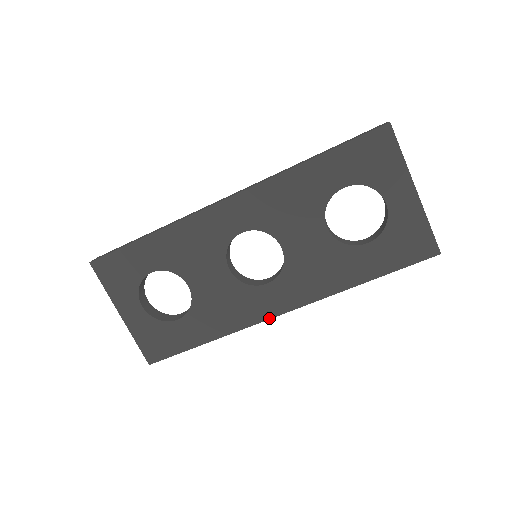
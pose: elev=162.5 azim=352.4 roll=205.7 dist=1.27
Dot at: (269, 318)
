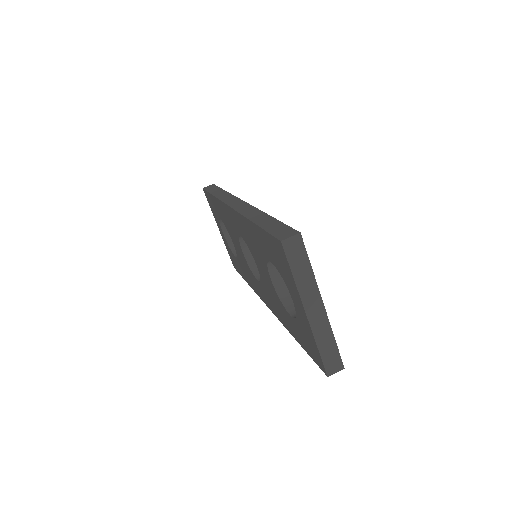
Dot at: (263, 301)
